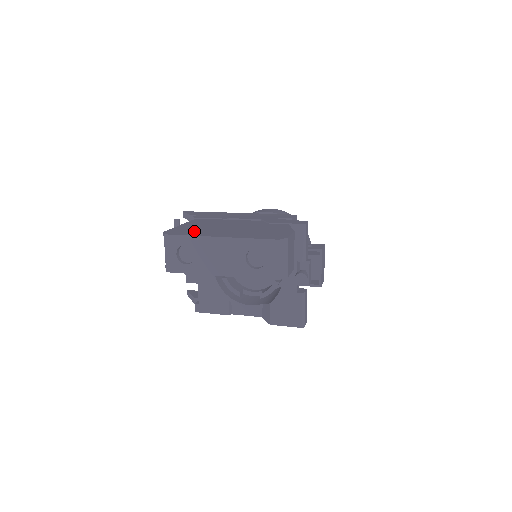
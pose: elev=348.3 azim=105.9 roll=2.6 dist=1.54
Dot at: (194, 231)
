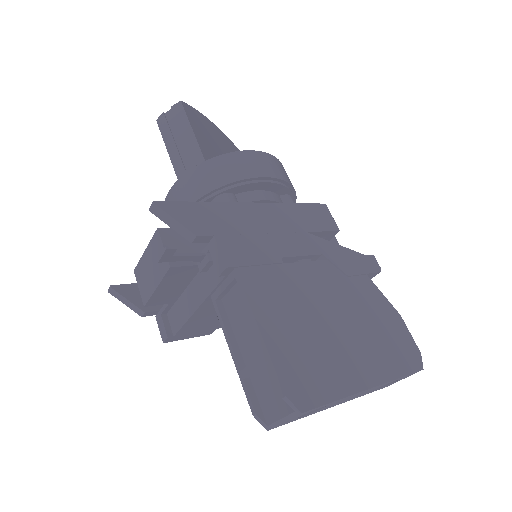
Dot at: (319, 370)
